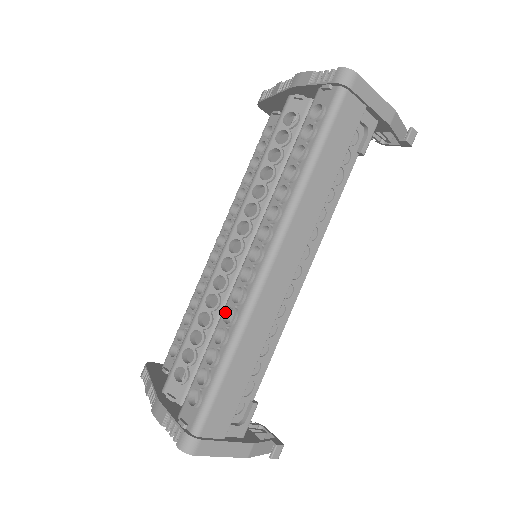
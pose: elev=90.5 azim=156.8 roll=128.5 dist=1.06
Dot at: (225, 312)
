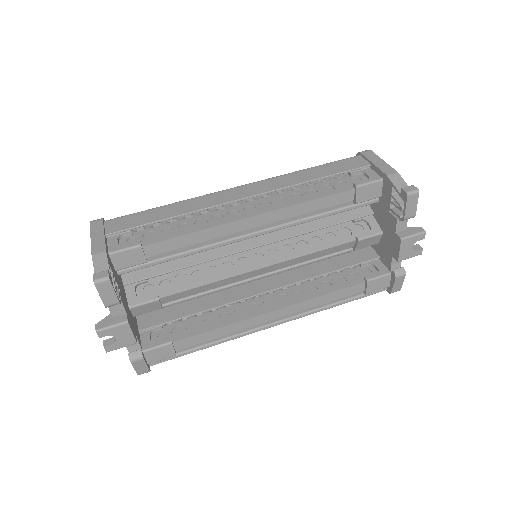
Dot at: (196, 213)
